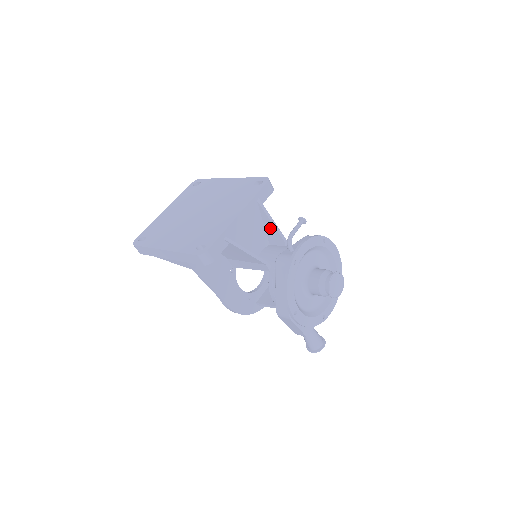
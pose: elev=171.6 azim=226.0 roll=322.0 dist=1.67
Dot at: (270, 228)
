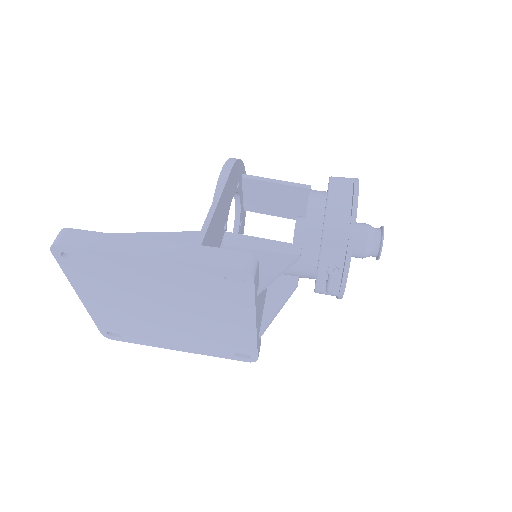
Dot at: occluded
